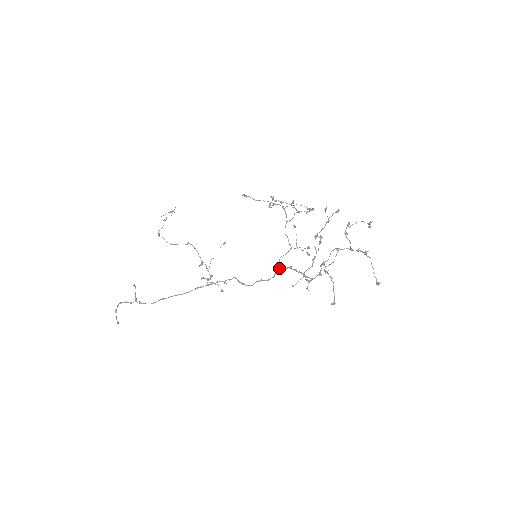
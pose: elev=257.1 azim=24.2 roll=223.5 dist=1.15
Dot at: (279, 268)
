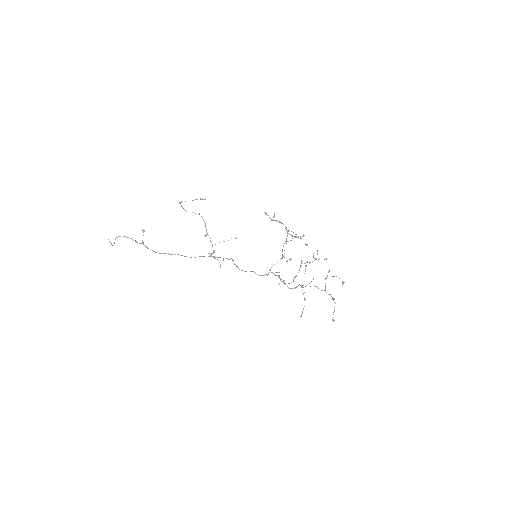
Dot at: occluded
